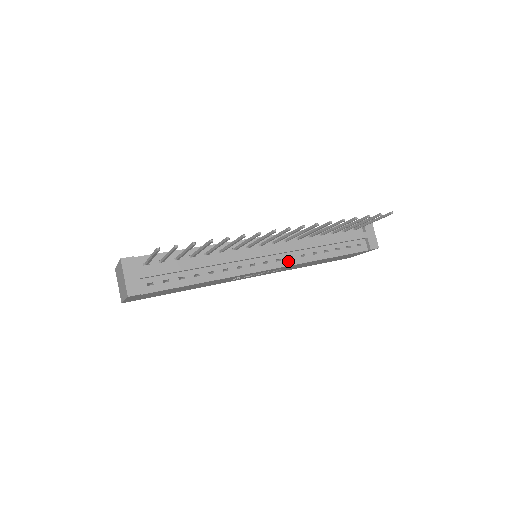
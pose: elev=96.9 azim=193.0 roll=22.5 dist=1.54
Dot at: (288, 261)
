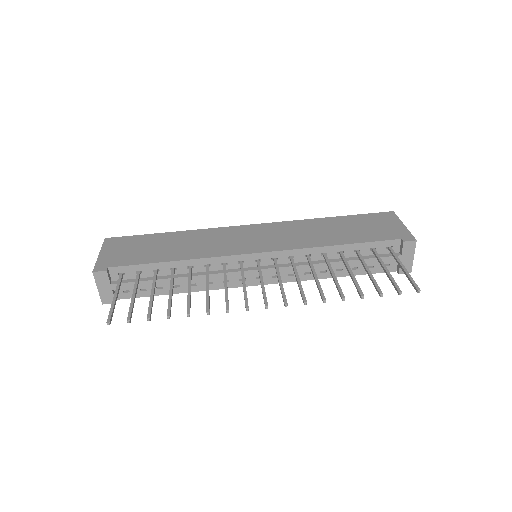
Dot at: (287, 278)
